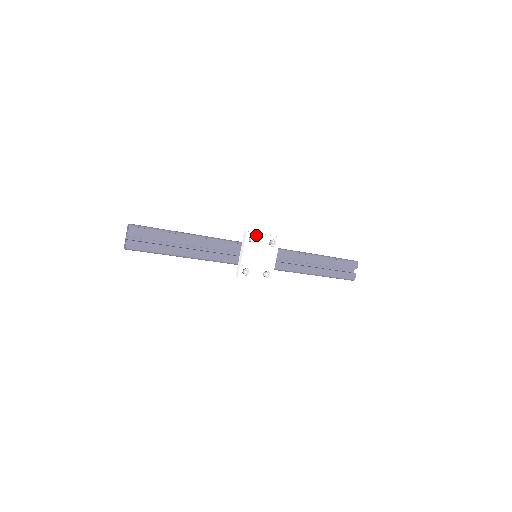
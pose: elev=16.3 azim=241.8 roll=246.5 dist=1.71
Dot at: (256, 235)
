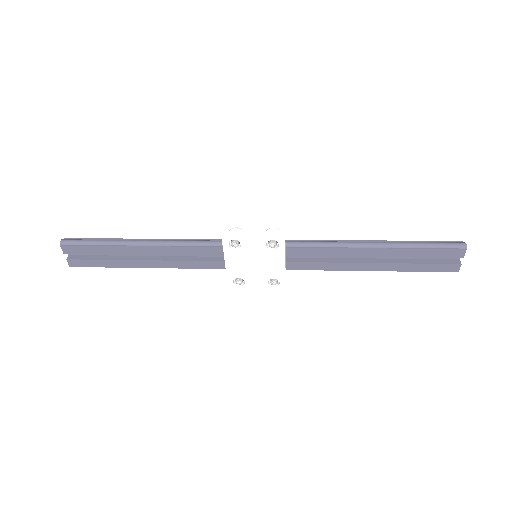
Dot at: (240, 238)
